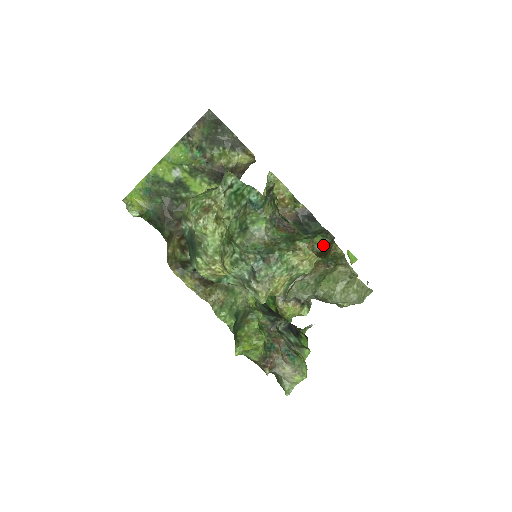
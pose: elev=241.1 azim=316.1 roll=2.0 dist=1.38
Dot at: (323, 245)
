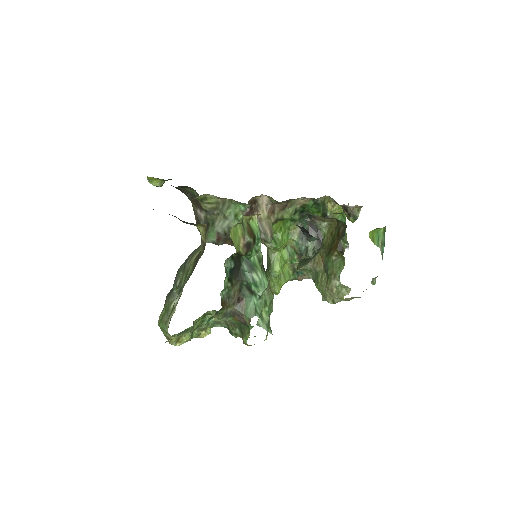
Dot at: (341, 222)
